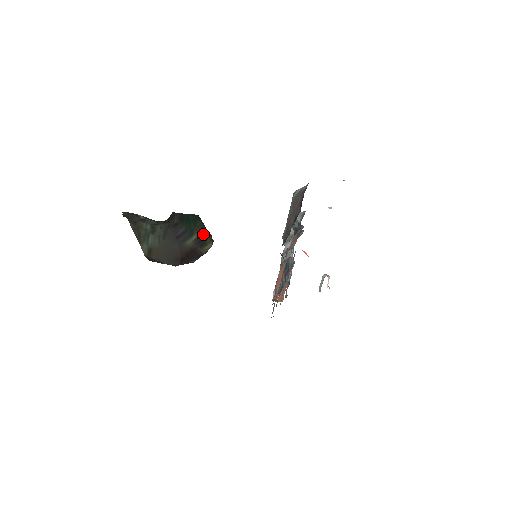
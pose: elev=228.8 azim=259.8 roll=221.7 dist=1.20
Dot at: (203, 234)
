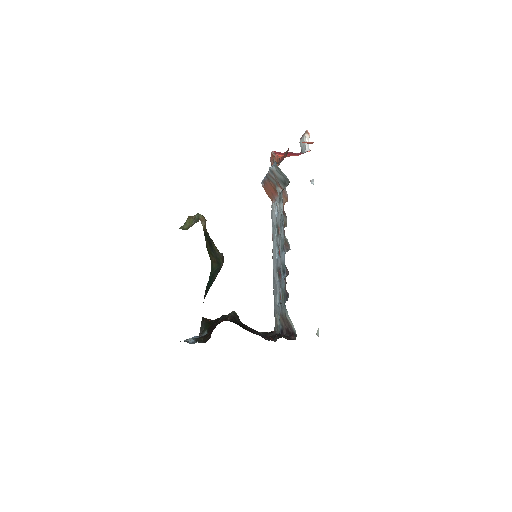
Dot at: occluded
